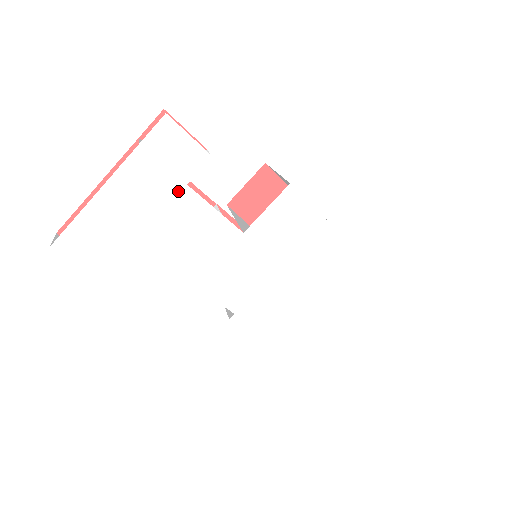
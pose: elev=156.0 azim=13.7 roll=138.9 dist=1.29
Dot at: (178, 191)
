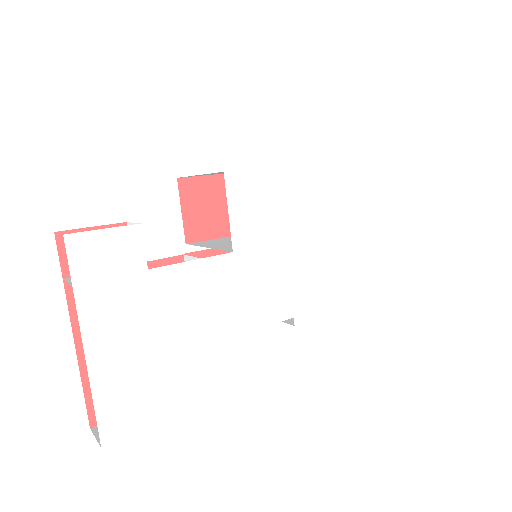
Dot at: (147, 283)
